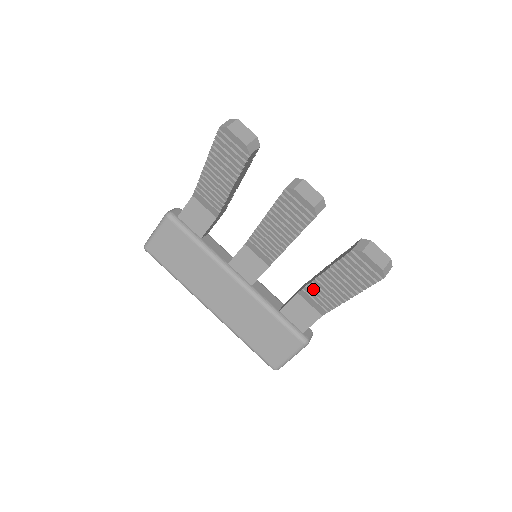
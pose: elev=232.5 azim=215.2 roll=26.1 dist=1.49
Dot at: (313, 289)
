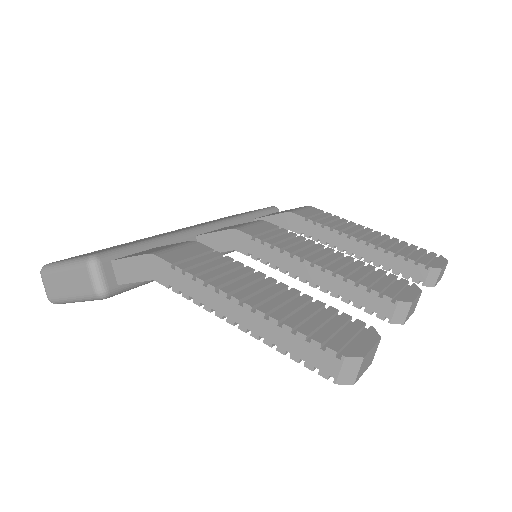
Dot at: occluded
